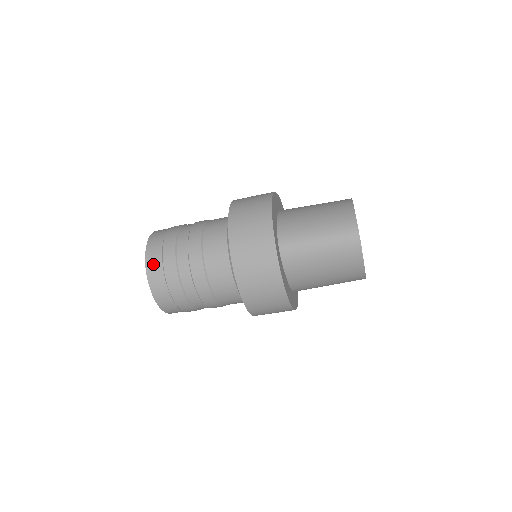
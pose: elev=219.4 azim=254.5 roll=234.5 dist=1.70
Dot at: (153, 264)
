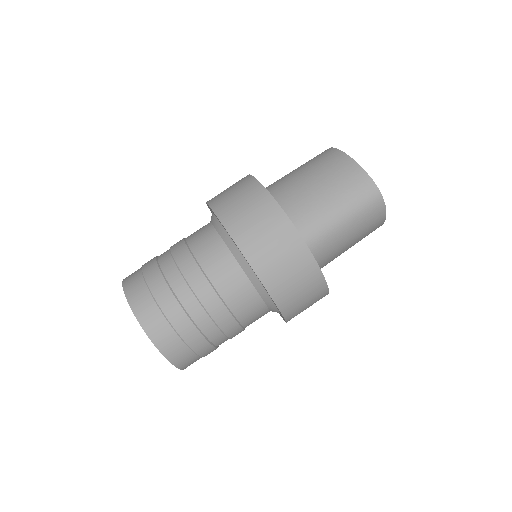
Dot at: occluded
